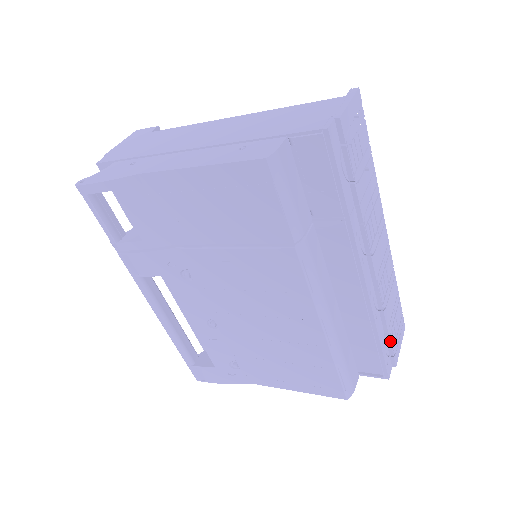
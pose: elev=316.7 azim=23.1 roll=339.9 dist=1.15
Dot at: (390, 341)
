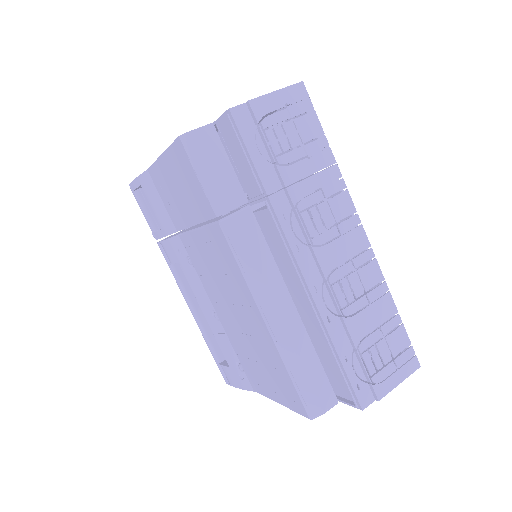
Dot at: (362, 361)
